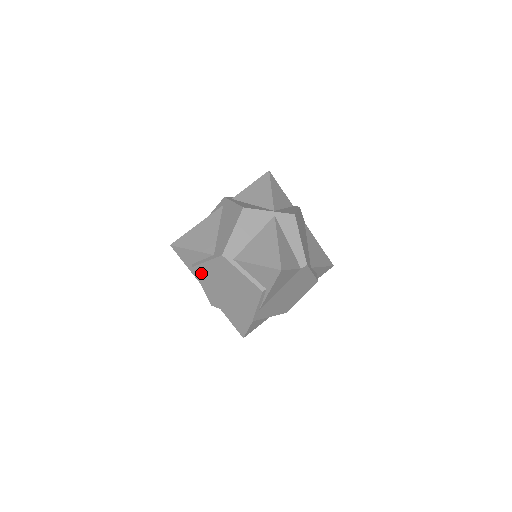
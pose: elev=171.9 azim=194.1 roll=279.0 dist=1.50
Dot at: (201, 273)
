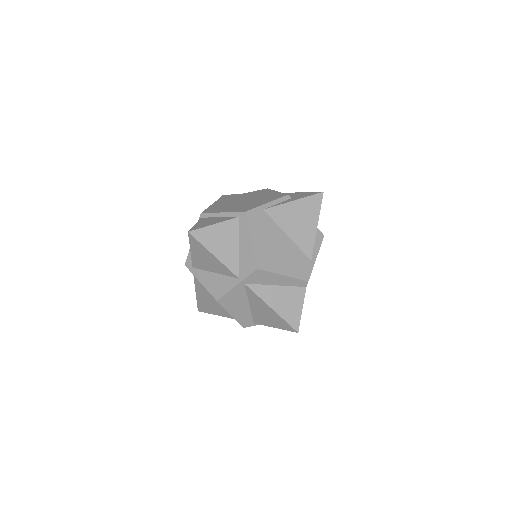
Dot at: occluded
